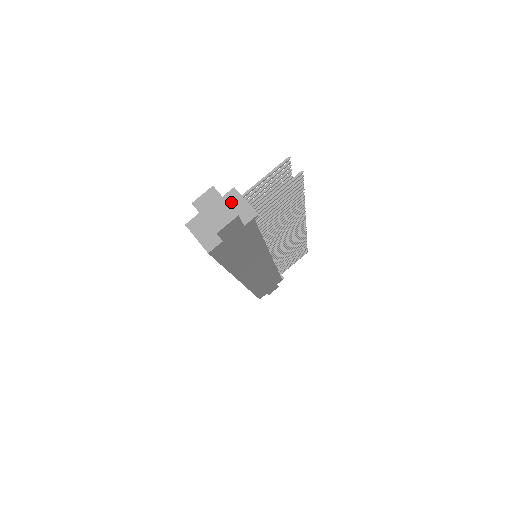
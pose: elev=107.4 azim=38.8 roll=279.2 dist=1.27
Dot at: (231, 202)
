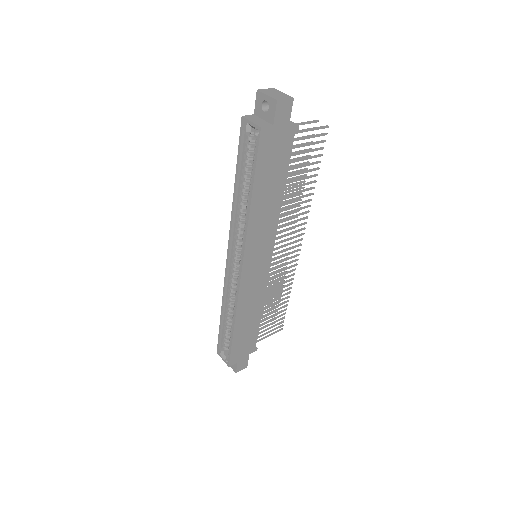
Dot at: occluded
